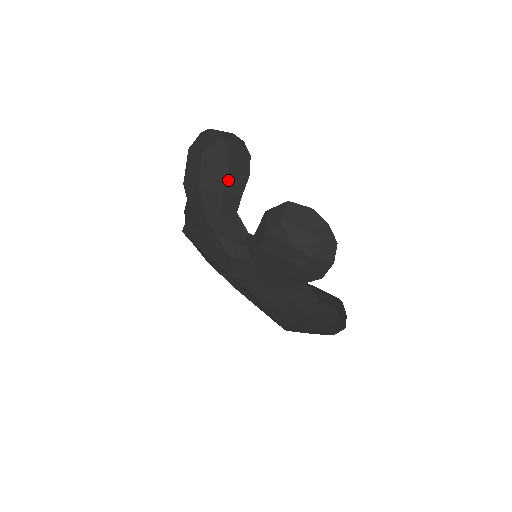
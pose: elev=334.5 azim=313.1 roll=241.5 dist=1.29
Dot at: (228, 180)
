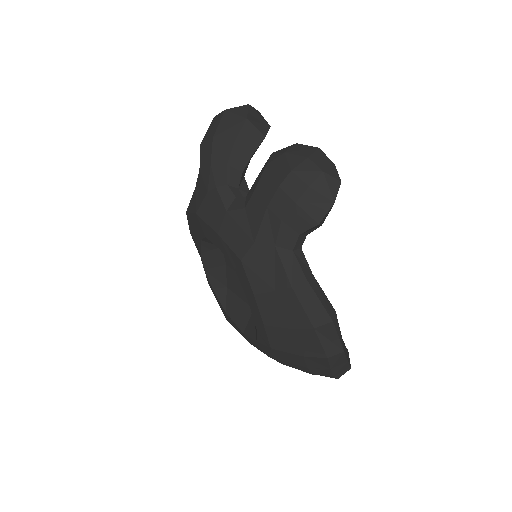
Dot at: (242, 131)
